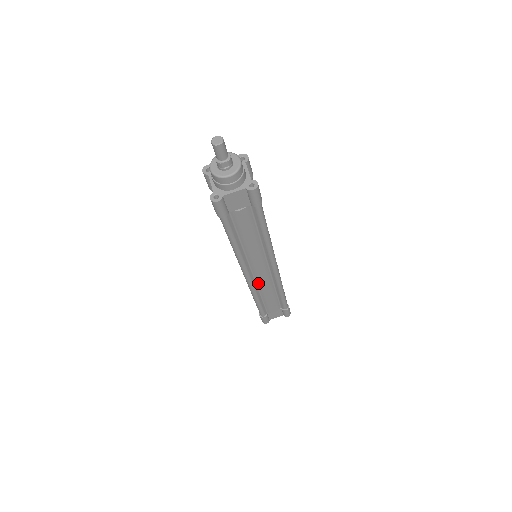
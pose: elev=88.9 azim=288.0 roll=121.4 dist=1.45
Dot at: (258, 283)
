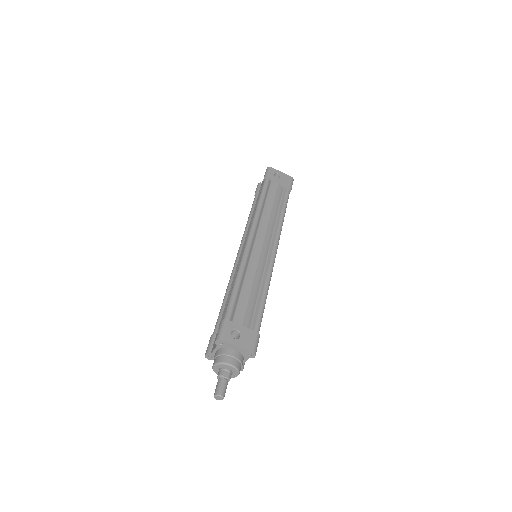
Dot at: occluded
